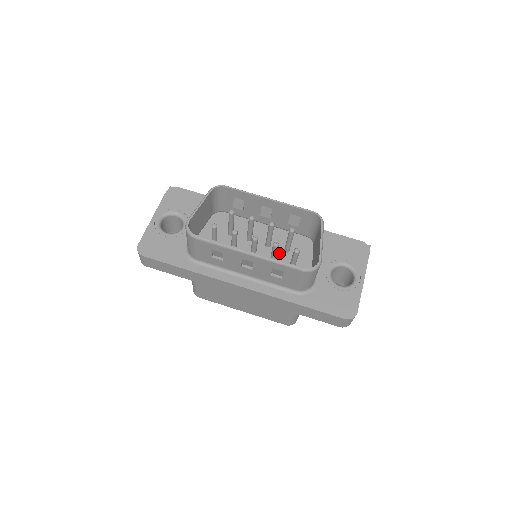
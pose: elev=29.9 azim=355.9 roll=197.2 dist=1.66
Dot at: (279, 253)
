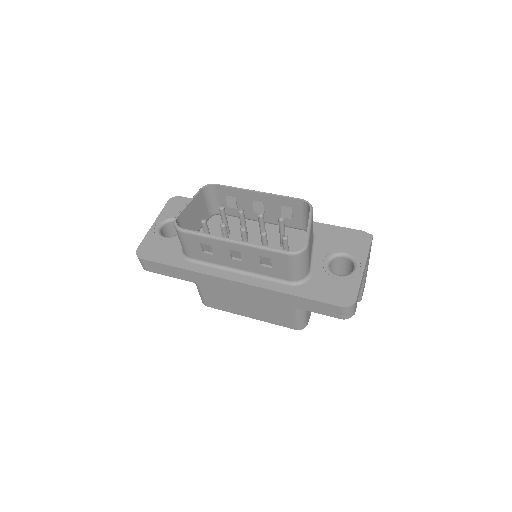
Dot at: occluded
